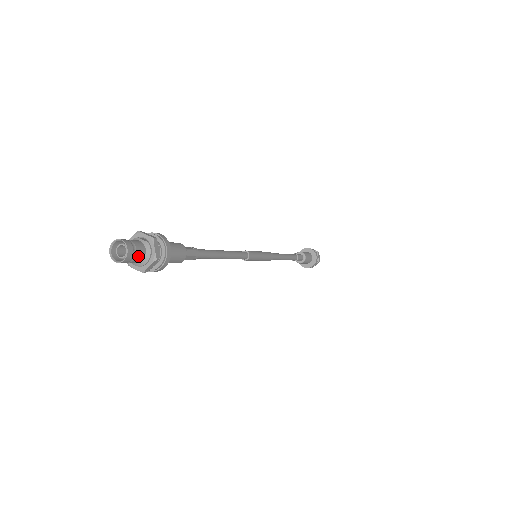
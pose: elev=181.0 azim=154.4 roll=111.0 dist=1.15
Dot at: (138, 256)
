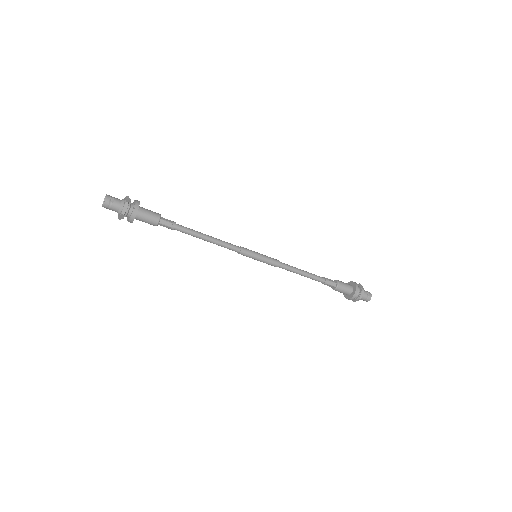
Dot at: (115, 202)
